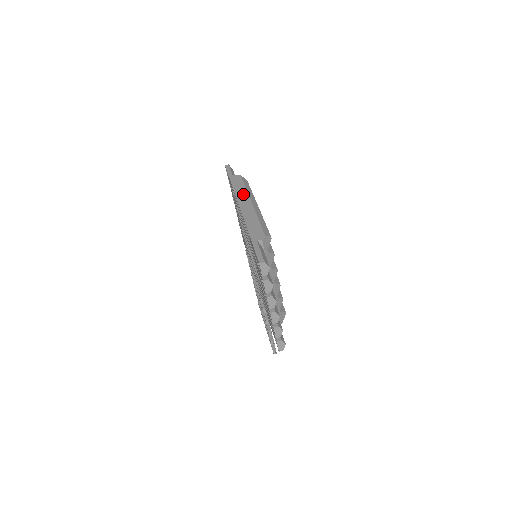
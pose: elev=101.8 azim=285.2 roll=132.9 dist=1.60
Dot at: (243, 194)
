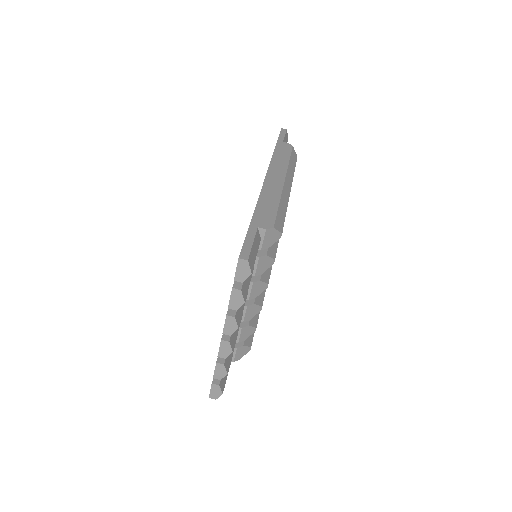
Dot at: (281, 166)
